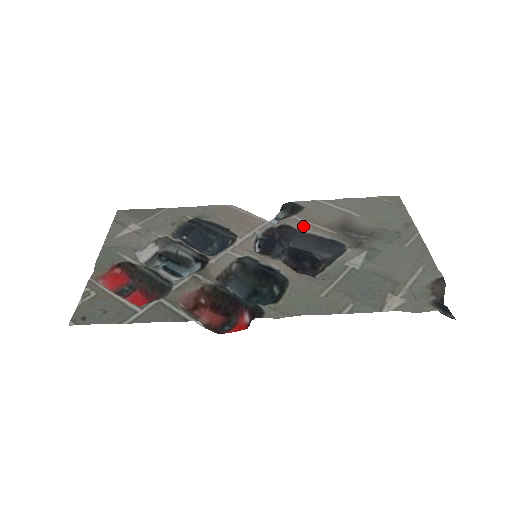
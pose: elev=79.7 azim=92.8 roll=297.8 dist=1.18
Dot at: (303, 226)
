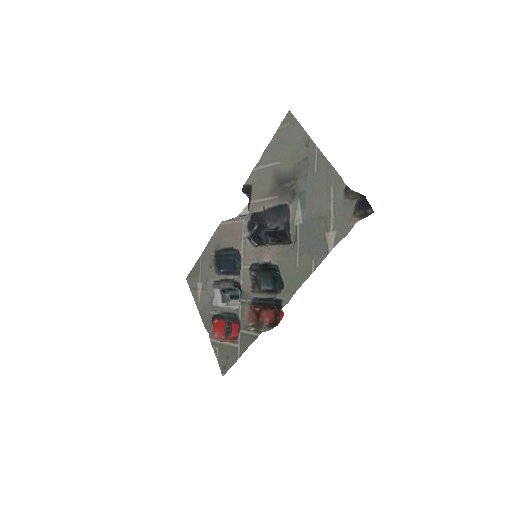
Dot at: (260, 206)
